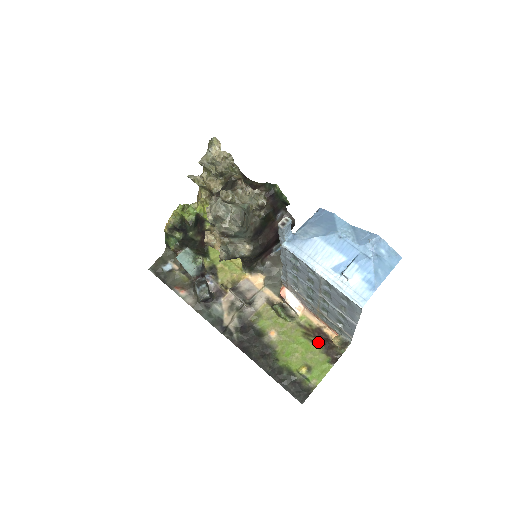
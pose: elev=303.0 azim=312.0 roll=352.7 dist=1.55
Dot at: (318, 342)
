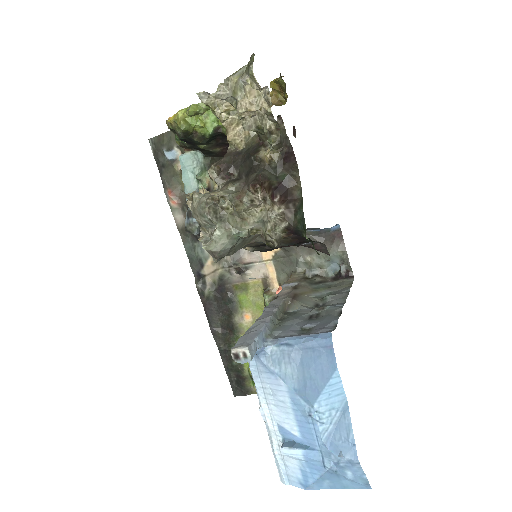
Dot at: occluded
